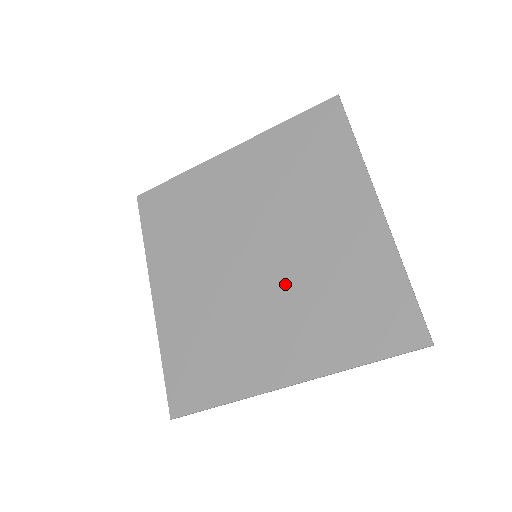
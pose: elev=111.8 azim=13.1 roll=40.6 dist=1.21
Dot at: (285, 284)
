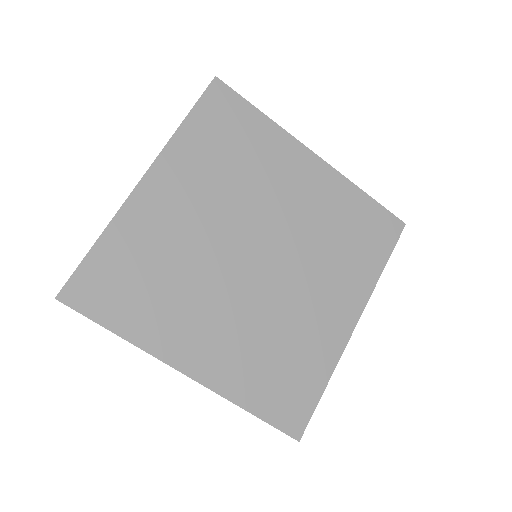
Dot at: (256, 302)
